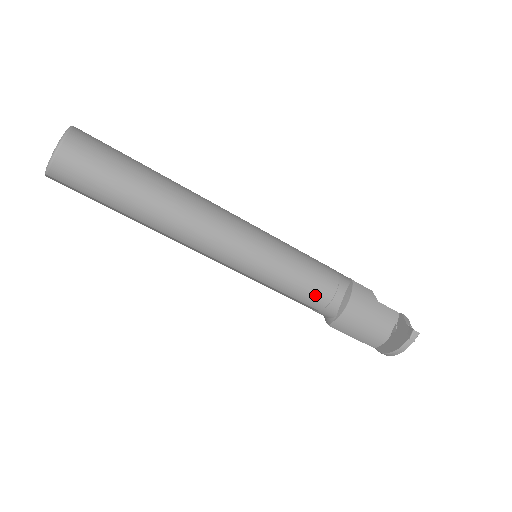
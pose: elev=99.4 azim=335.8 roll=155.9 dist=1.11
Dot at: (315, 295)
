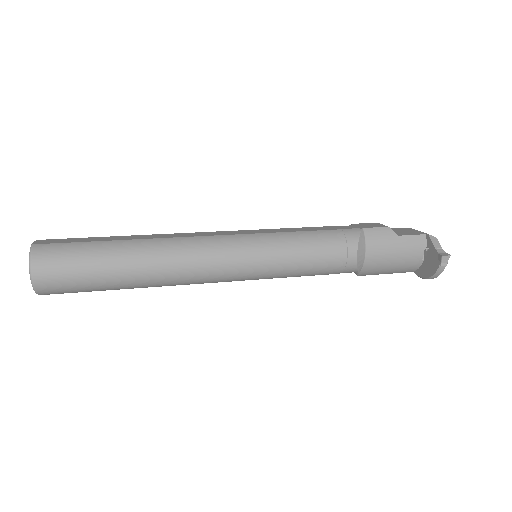
Dot at: (327, 268)
